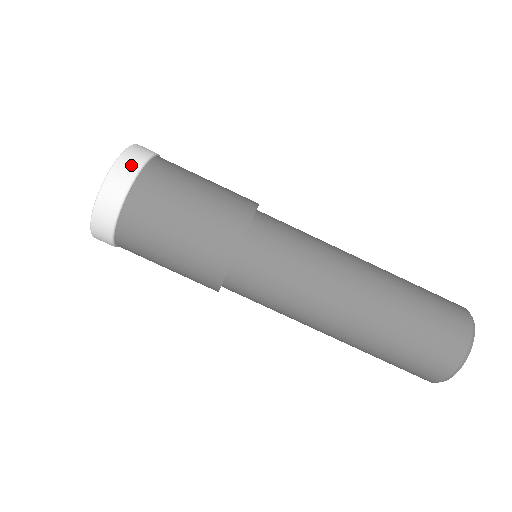
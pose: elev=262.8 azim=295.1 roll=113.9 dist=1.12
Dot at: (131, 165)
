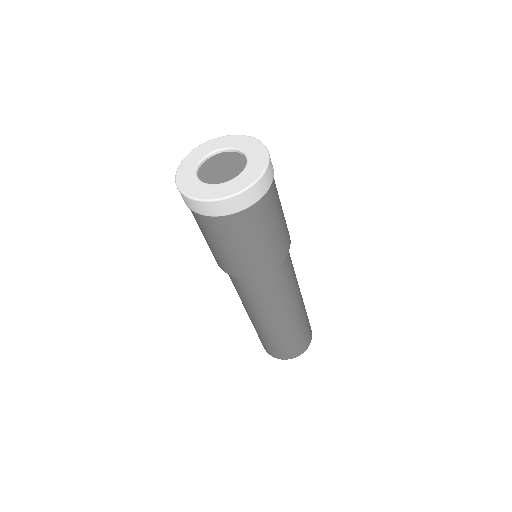
Dot at: (216, 211)
